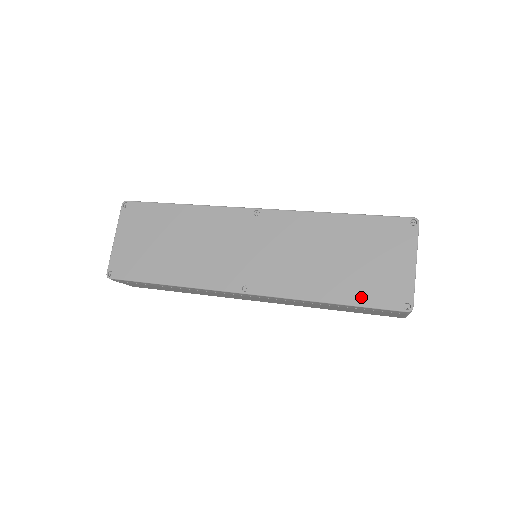
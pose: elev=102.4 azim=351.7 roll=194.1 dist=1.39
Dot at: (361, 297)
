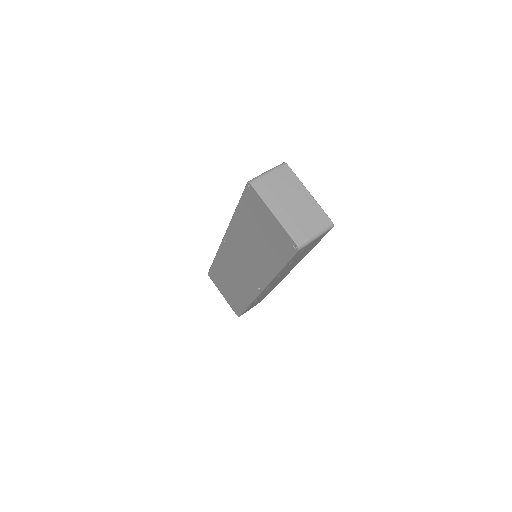
Dot at: (281, 258)
